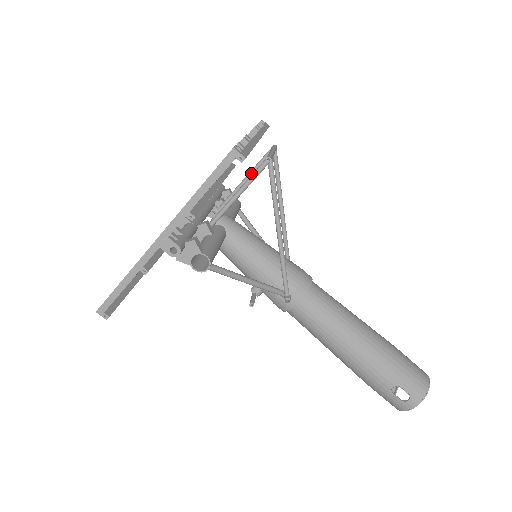
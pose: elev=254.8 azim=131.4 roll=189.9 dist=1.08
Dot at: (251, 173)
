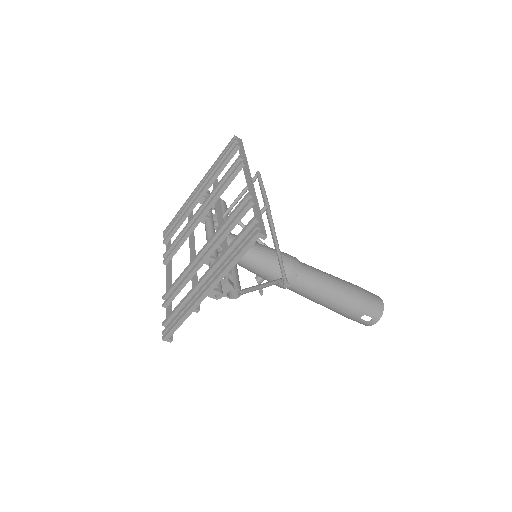
Dot at: (241, 195)
